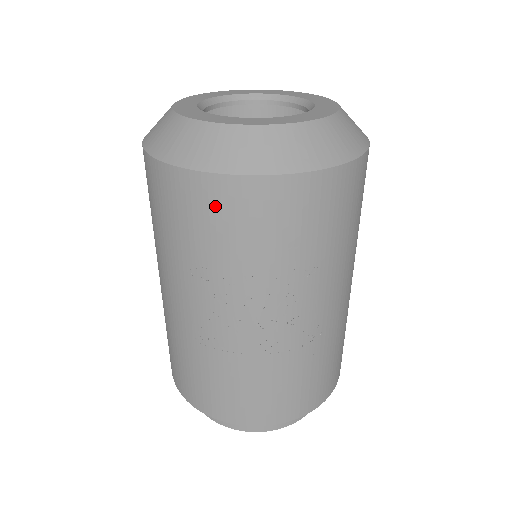
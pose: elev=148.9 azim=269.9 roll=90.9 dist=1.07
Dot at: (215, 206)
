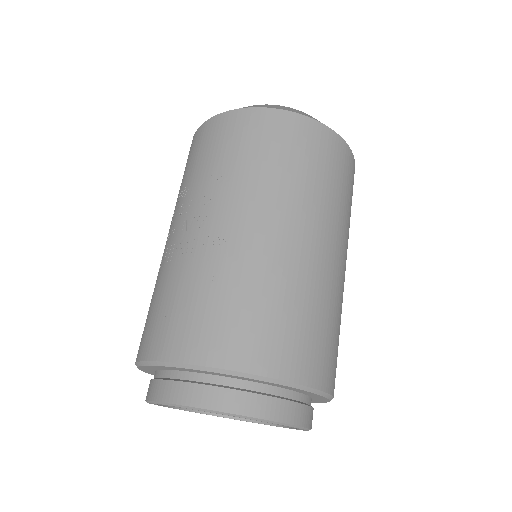
Dot at: (190, 152)
